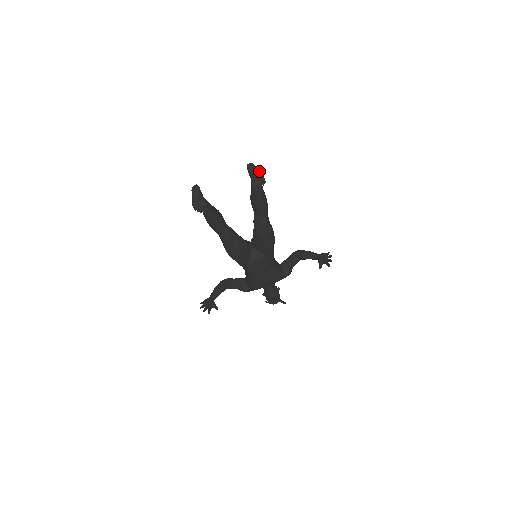
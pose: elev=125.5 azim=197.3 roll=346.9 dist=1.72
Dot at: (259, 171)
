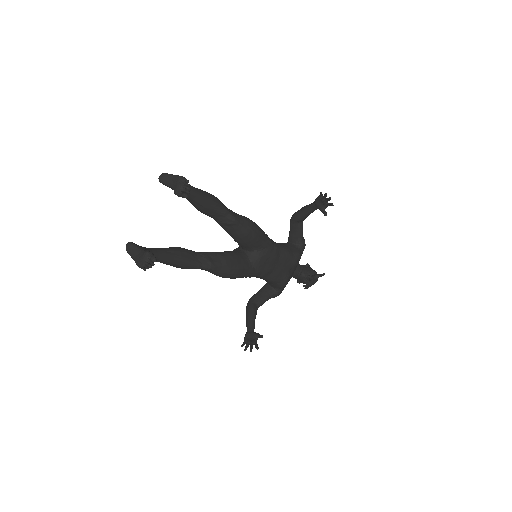
Dot at: (174, 175)
